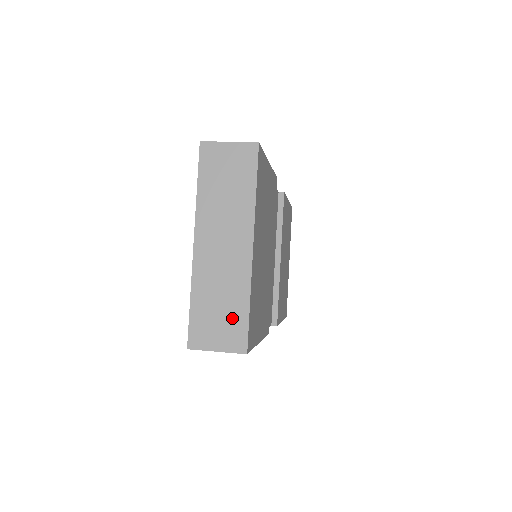
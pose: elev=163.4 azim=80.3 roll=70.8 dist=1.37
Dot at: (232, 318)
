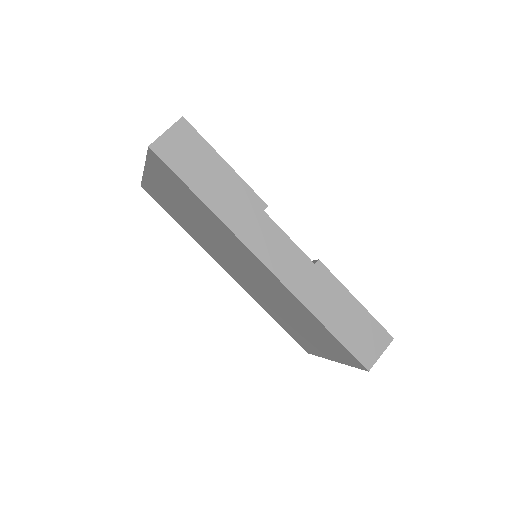
Dot at: occluded
